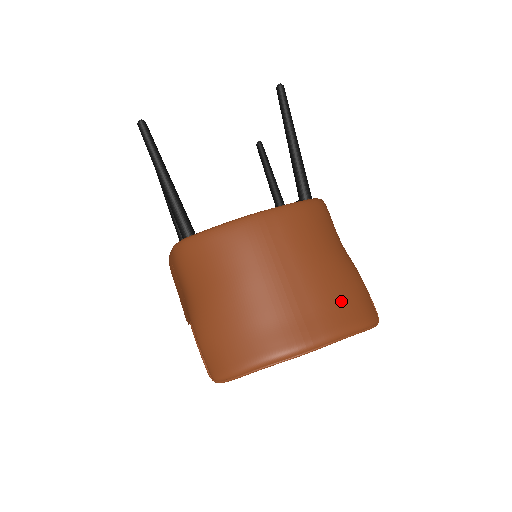
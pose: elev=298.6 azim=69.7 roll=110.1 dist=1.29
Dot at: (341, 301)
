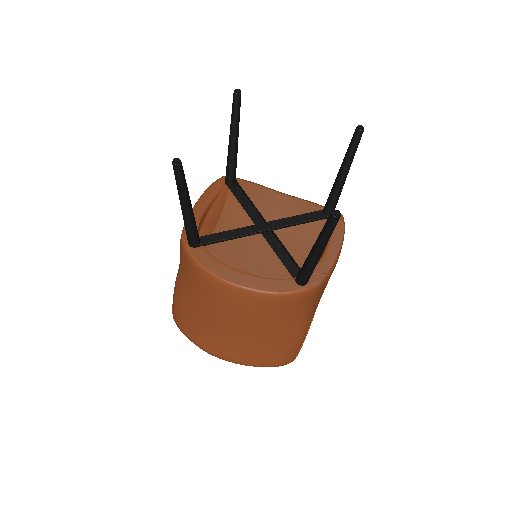
Dot at: (265, 353)
